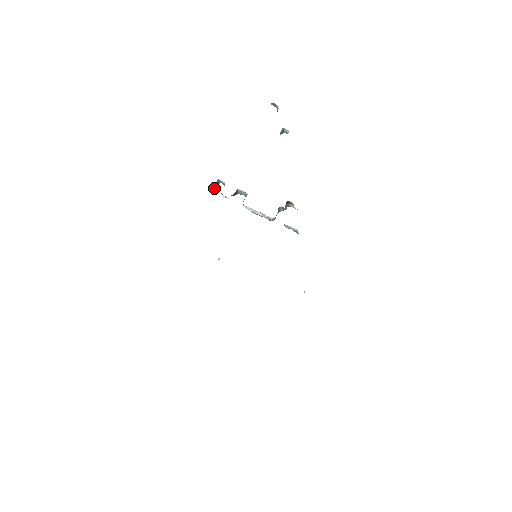
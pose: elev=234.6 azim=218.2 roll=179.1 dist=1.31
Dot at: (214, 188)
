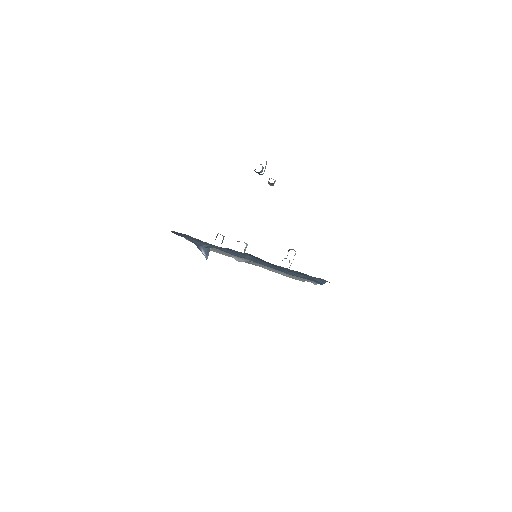
Dot at: occluded
